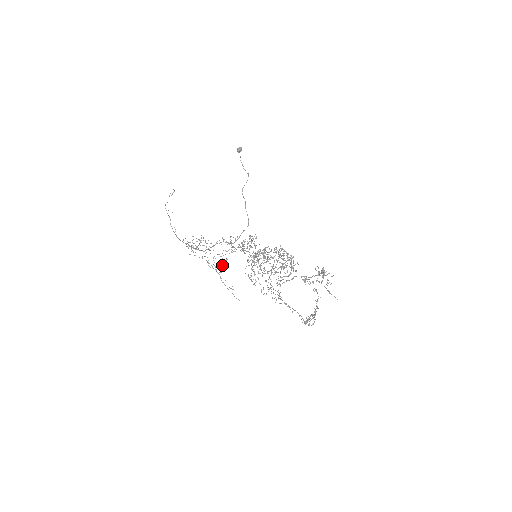
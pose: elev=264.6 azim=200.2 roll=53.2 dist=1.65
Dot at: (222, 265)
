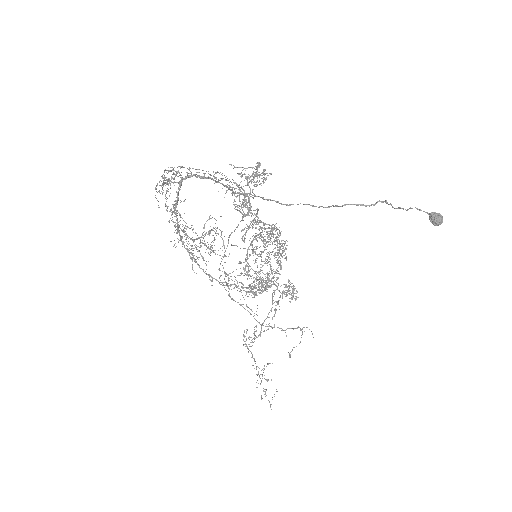
Dot at: occluded
